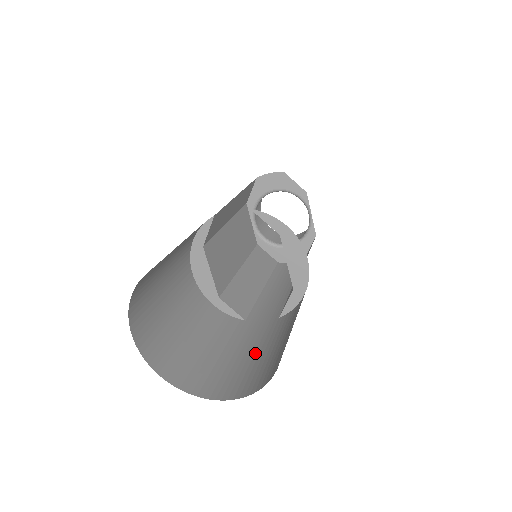
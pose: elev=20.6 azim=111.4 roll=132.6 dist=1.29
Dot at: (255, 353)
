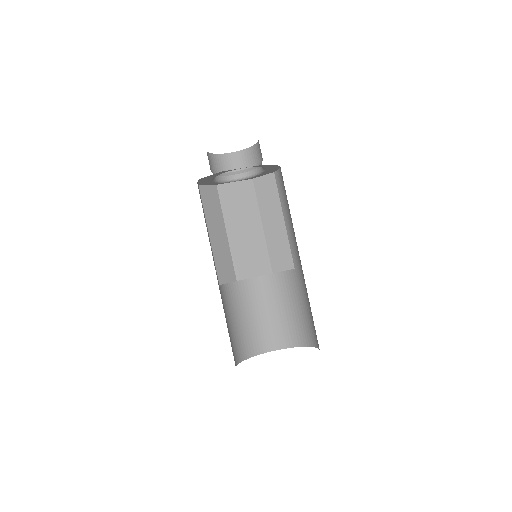
Dot at: (310, 307)
